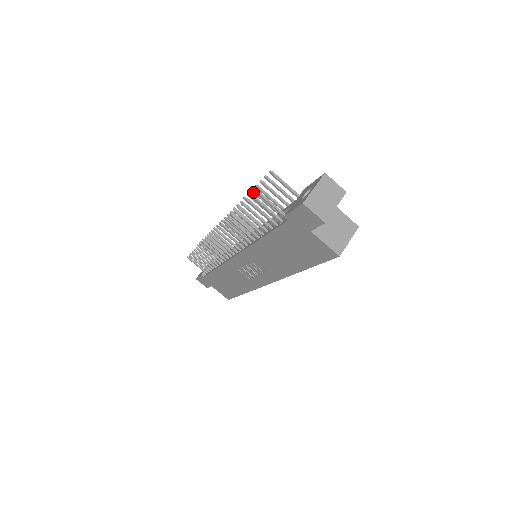
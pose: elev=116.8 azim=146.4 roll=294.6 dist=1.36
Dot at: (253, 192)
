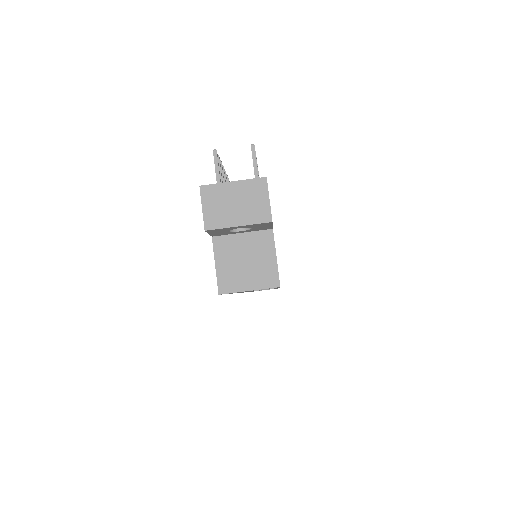
Dot at: occluded
